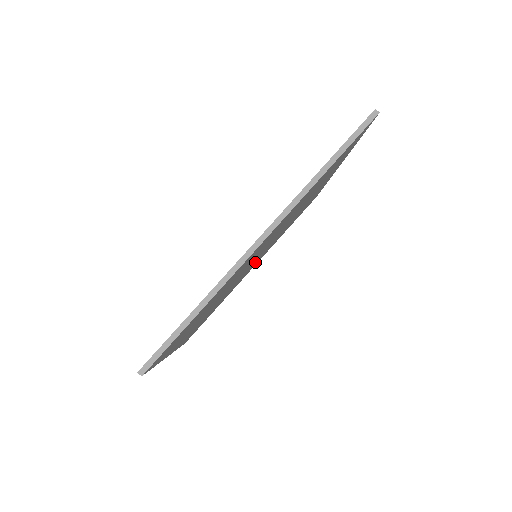
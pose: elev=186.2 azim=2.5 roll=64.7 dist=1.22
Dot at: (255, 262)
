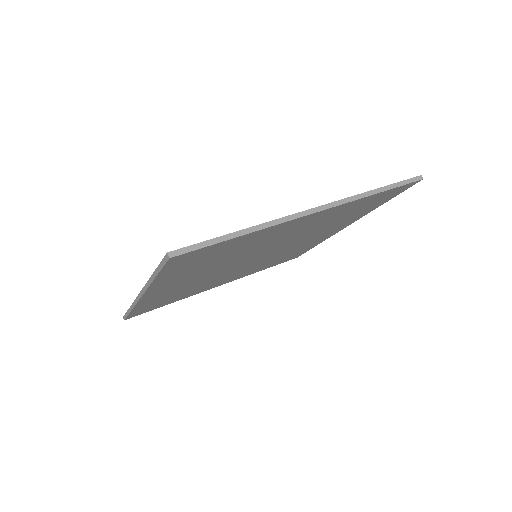
Dot at: (302, 241)
